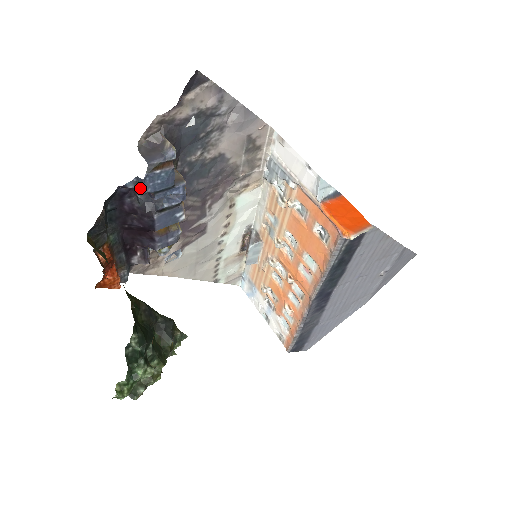
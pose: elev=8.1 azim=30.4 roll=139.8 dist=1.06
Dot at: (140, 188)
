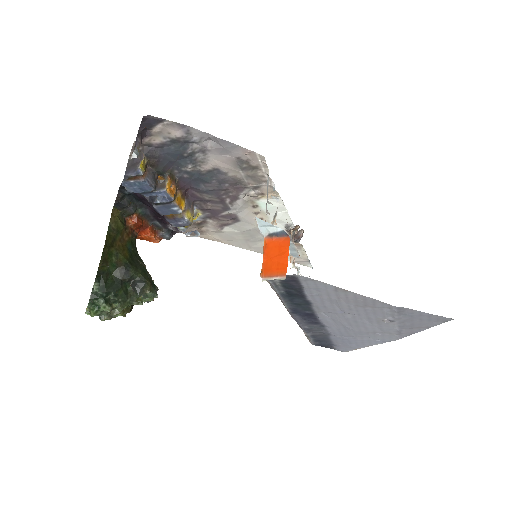
Dot at: (126, 189)
